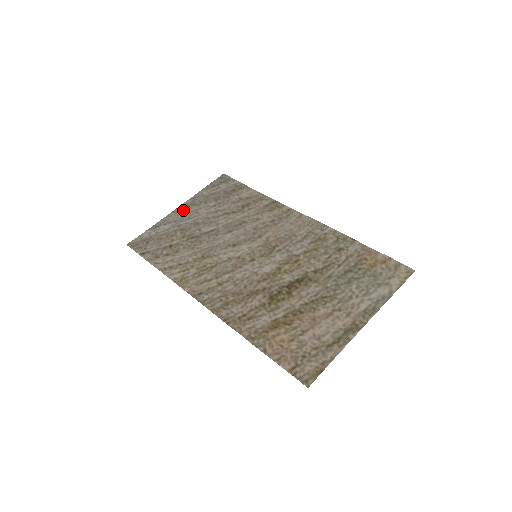
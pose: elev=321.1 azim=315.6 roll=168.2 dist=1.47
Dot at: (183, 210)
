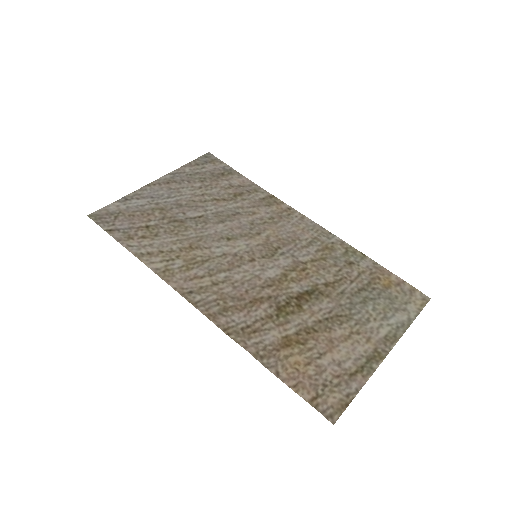
Dot at: (161, 185)
